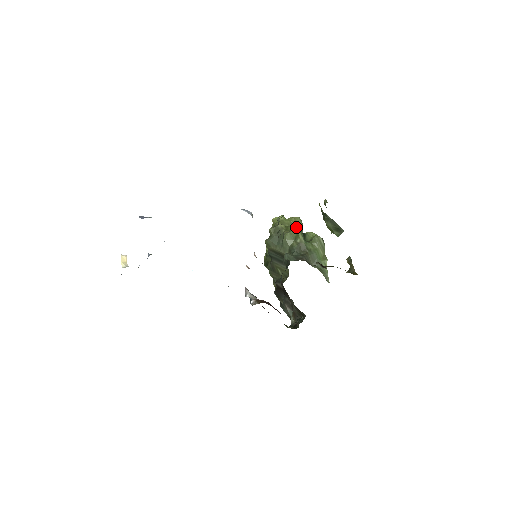
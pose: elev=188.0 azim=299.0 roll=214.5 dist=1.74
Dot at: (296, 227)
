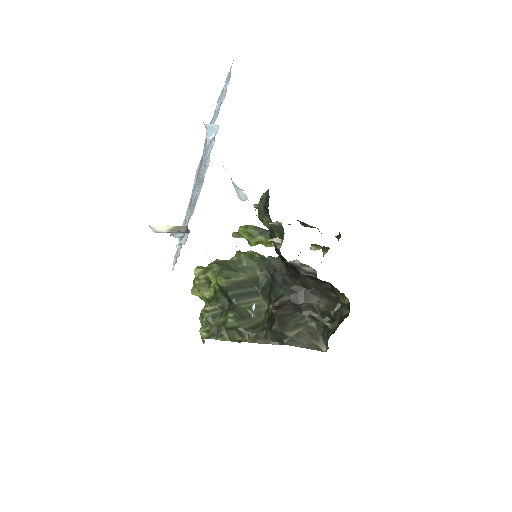
Dot at: (239, 251)
